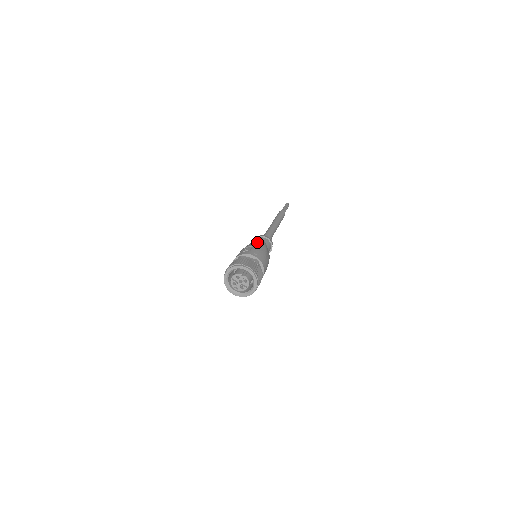
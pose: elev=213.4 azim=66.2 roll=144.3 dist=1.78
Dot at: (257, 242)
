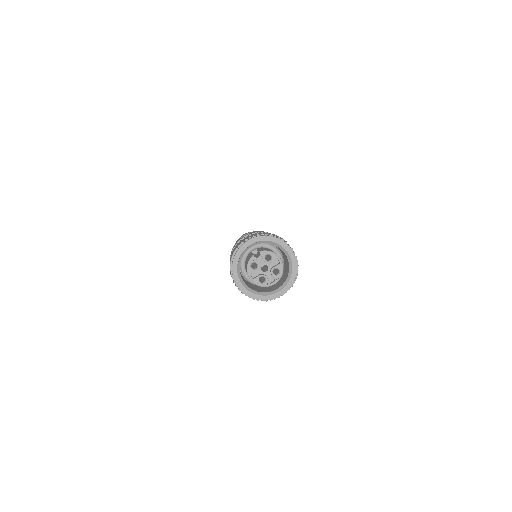
Dot at: occluded
